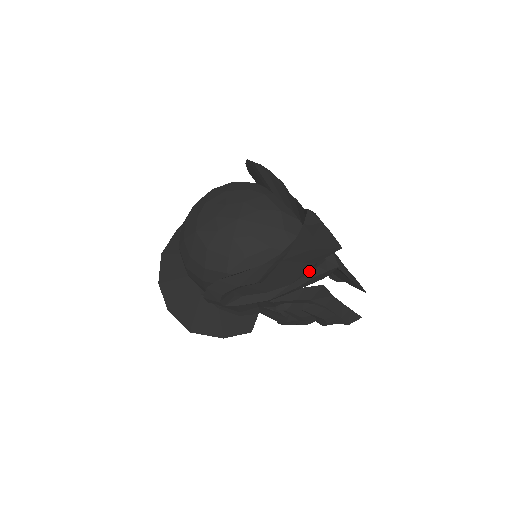
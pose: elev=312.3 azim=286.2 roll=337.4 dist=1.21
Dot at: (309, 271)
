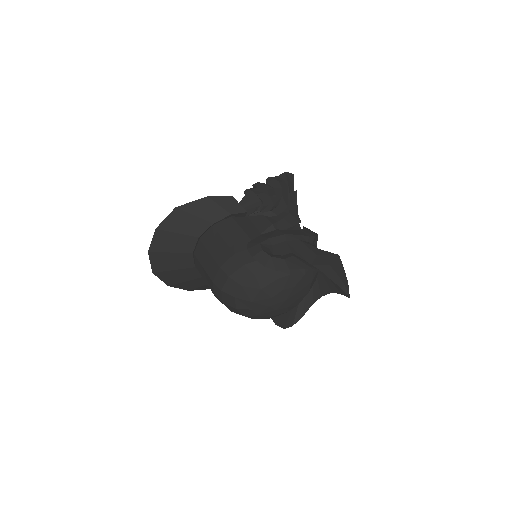
Dot at: occluded
